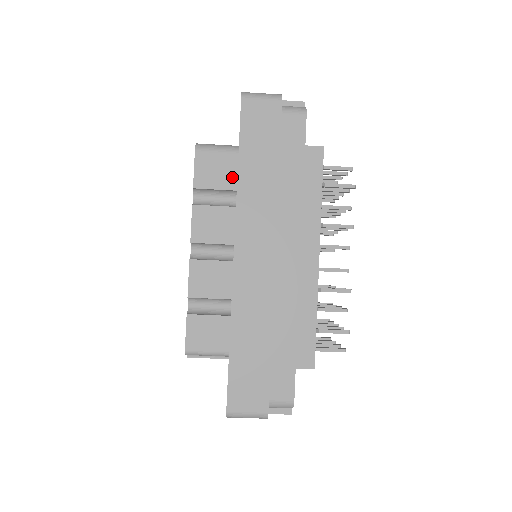
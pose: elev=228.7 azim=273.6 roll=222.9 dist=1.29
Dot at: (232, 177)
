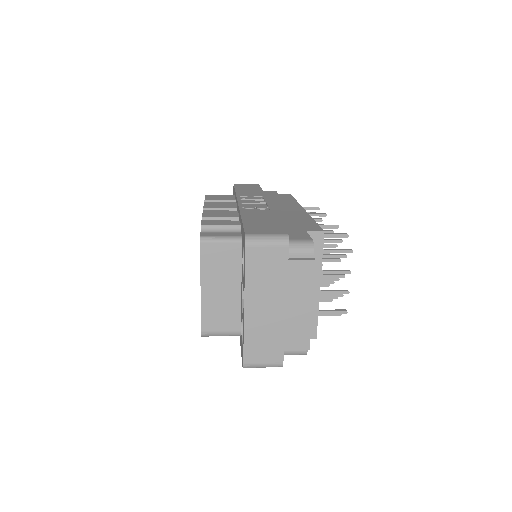
Dot at: occluded
